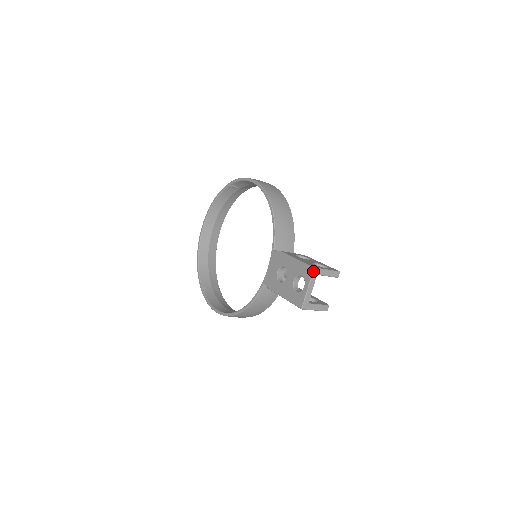
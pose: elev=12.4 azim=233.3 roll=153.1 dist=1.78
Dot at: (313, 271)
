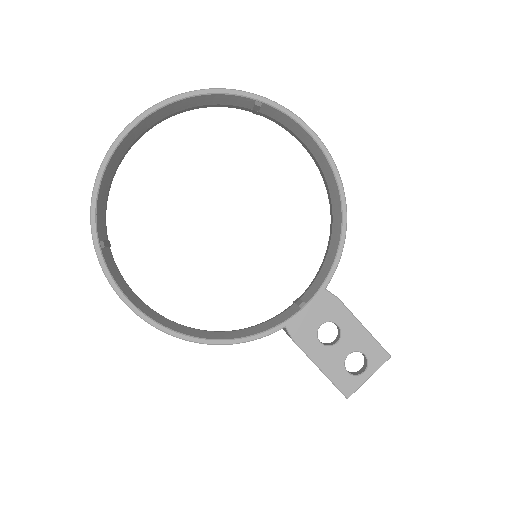
Dot at: occluded
